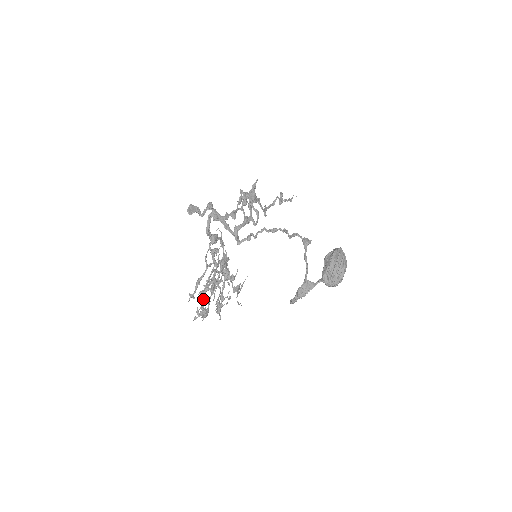
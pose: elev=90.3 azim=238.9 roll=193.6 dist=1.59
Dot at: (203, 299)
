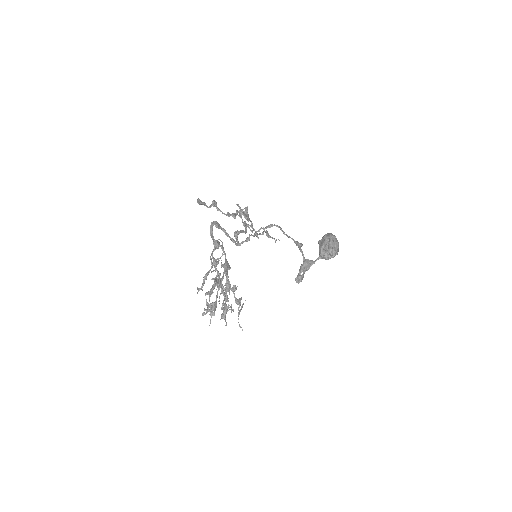
Dot at: occluded
